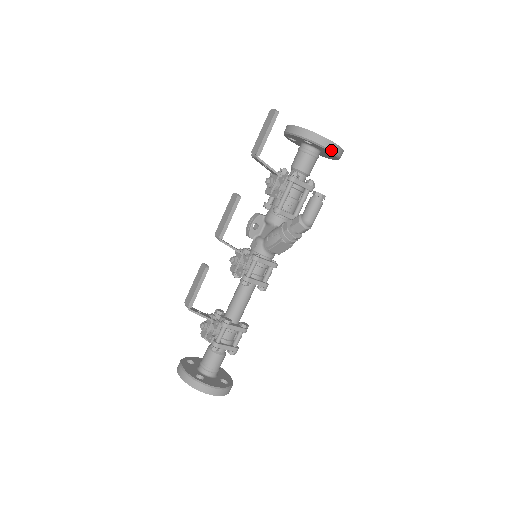
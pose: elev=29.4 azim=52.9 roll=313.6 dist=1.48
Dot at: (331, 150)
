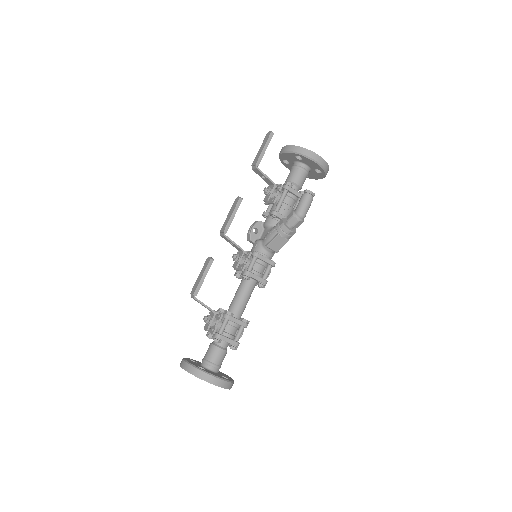
Dot at: (318, 162)
